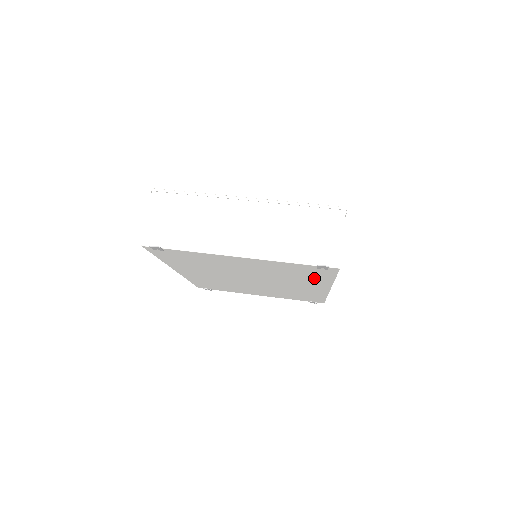
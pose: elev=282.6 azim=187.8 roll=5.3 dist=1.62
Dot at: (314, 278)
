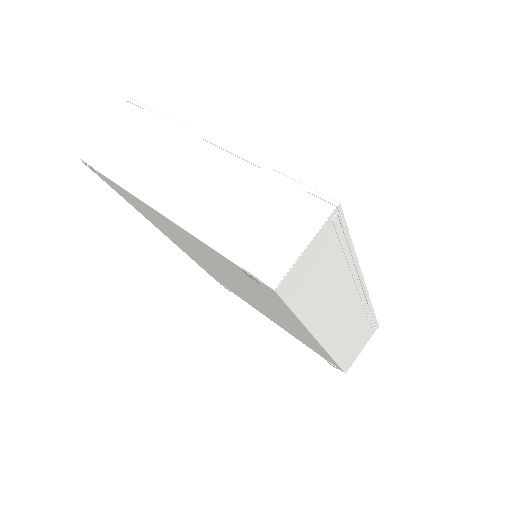
Dot at: (277, 305)
